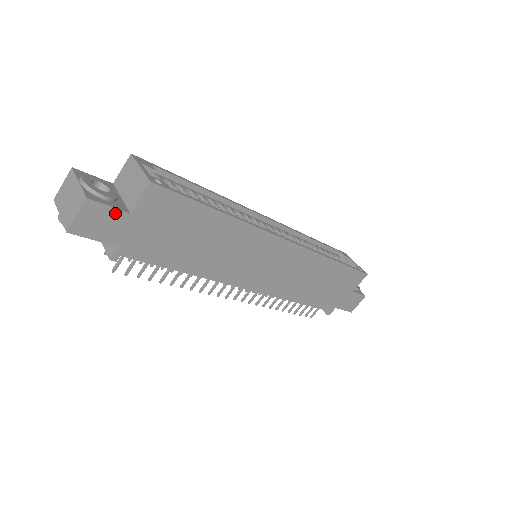
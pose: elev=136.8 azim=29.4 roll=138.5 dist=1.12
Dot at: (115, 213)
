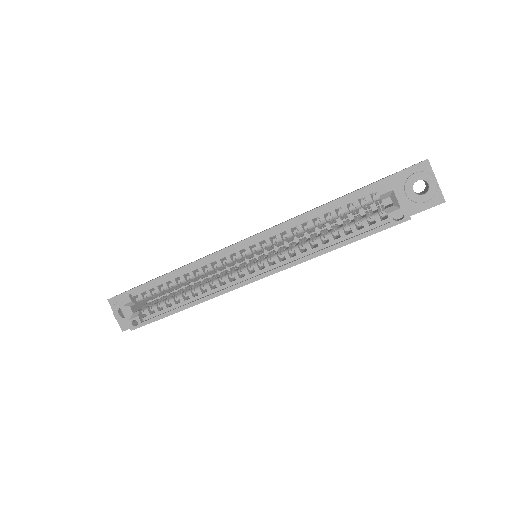
Dot at: occluded
